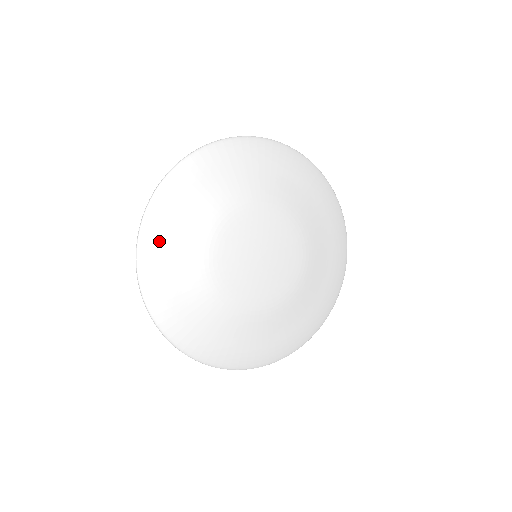
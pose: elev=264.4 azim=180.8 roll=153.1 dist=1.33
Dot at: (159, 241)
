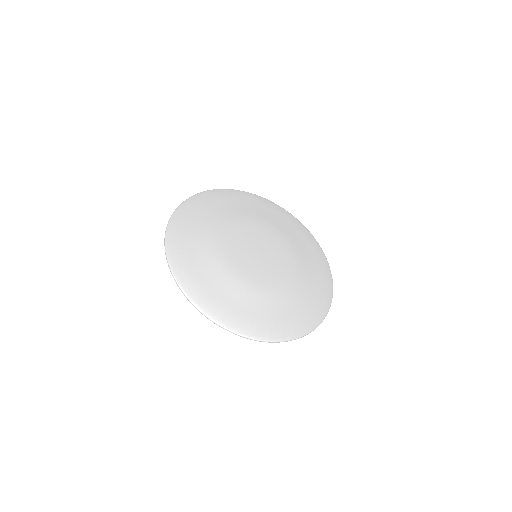
Dot at: (201, 204)
